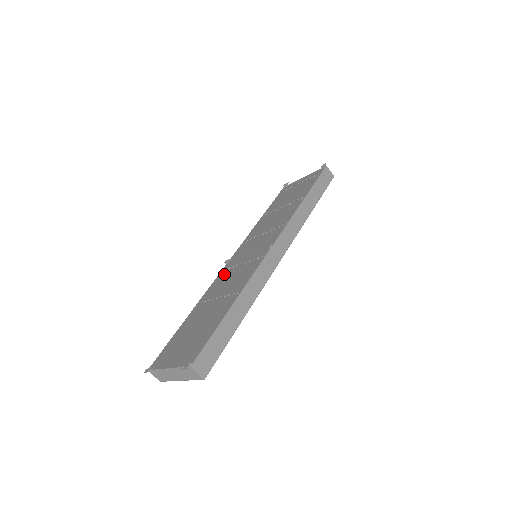
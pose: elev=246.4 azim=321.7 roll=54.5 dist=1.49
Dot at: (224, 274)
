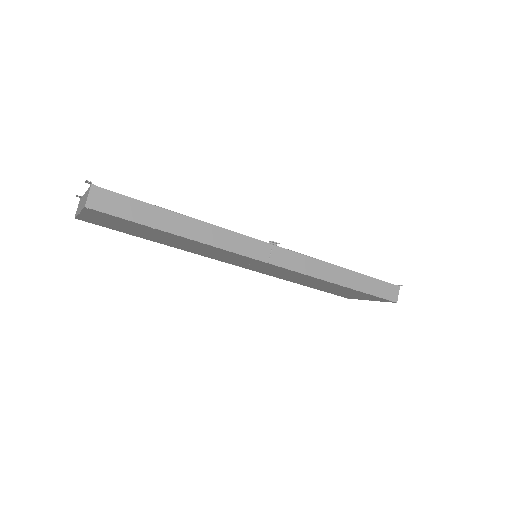
Dot at: occluded
